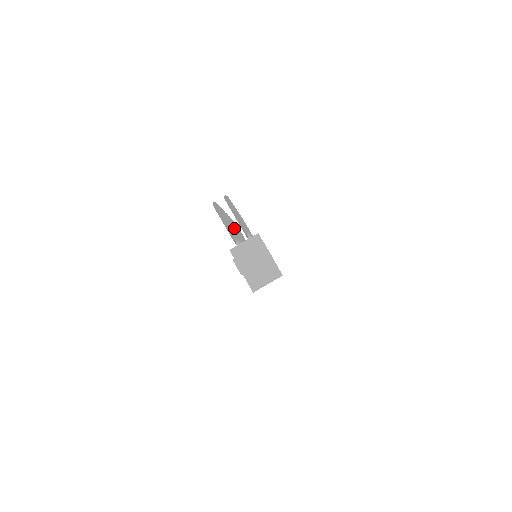
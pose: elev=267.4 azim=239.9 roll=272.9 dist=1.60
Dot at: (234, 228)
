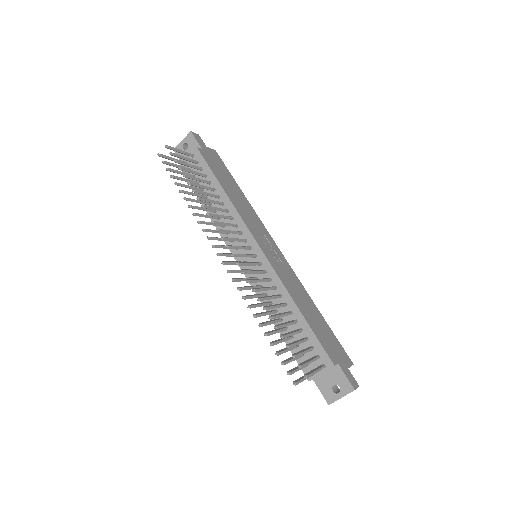
Dot at: (256, 296)
